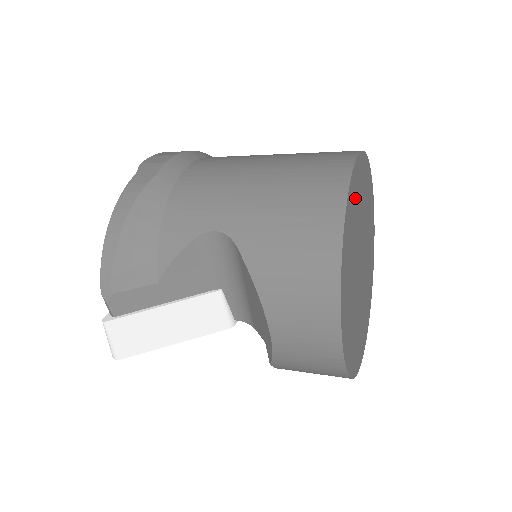
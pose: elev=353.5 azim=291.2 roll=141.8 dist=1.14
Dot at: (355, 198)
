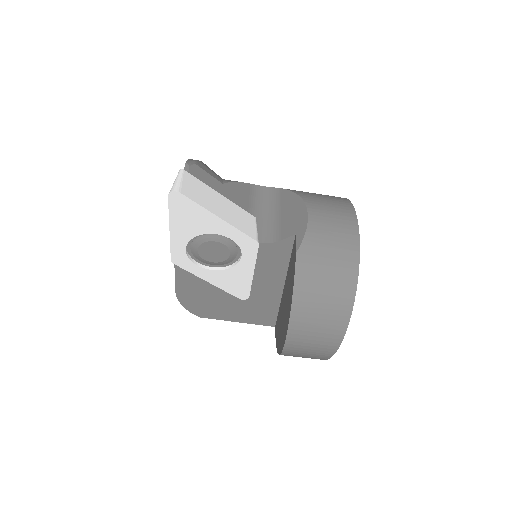
Dot at: occluded
